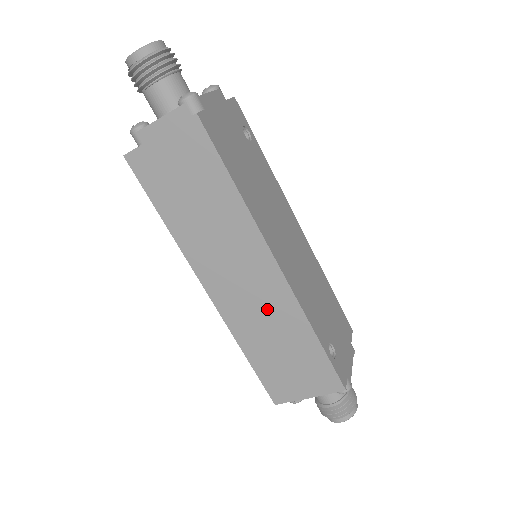
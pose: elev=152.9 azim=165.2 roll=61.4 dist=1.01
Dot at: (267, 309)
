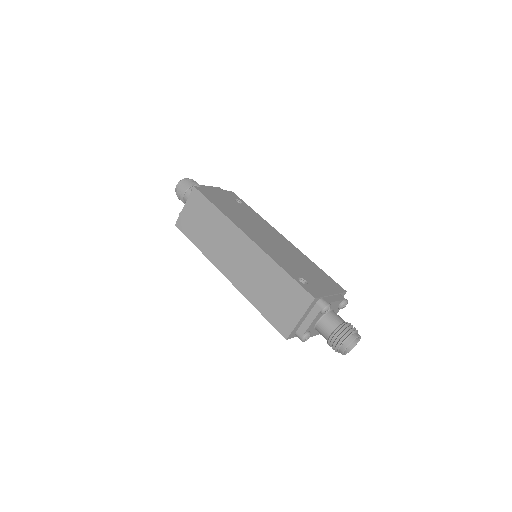
Dot at: (254, 267)
